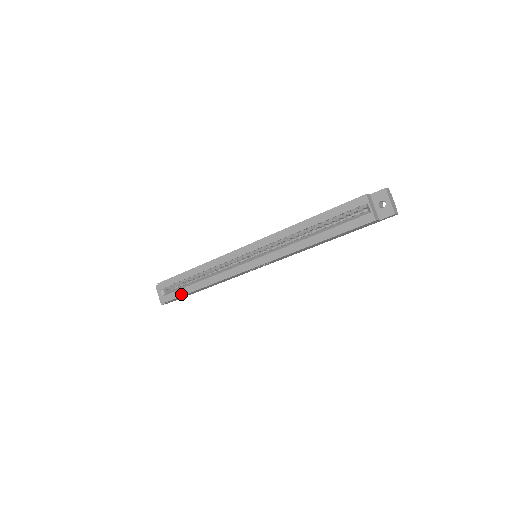
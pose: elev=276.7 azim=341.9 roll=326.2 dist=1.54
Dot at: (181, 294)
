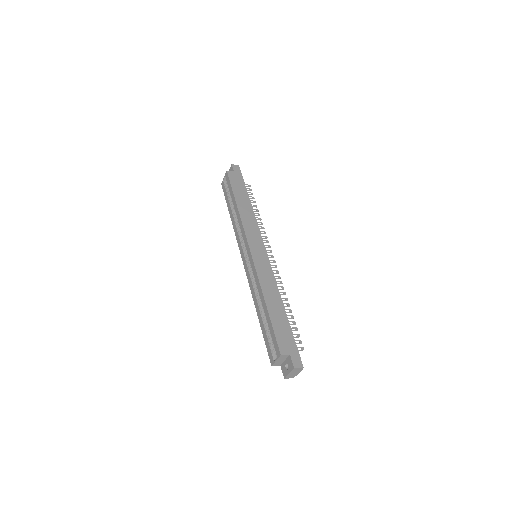
Dot at: (226, 199)
